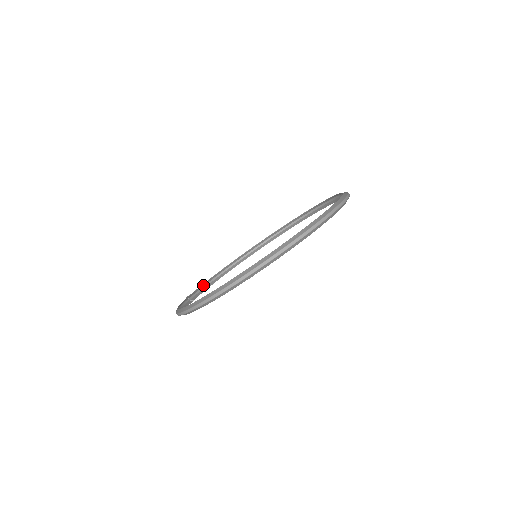
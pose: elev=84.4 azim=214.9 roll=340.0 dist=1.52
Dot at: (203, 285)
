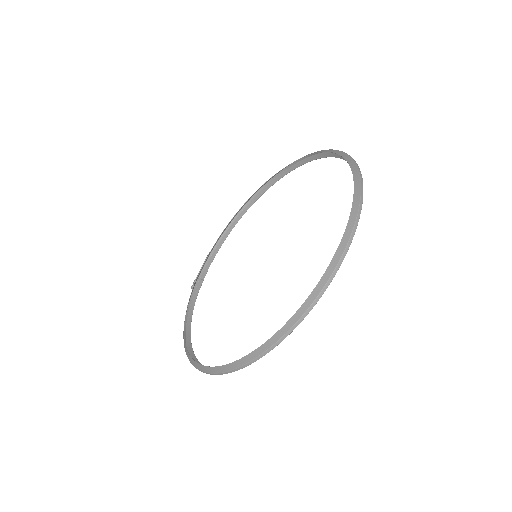
Dot at: (211, 250)
